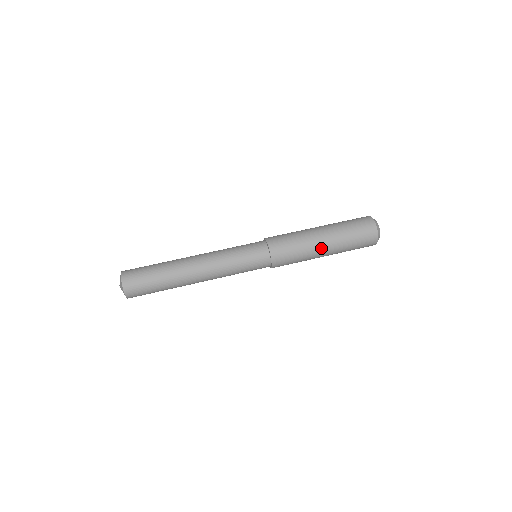
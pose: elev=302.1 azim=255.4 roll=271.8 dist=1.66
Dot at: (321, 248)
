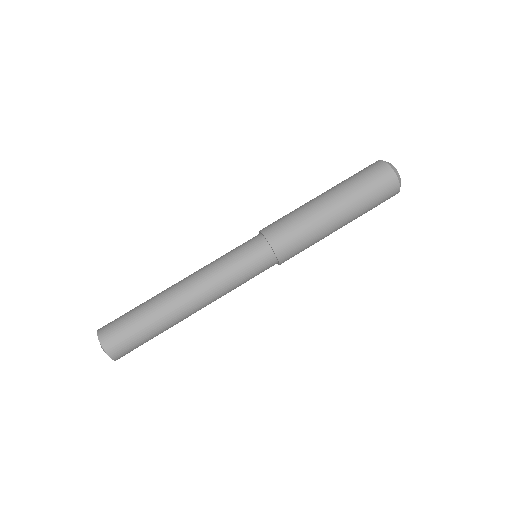
Dot at: (332, 219)
